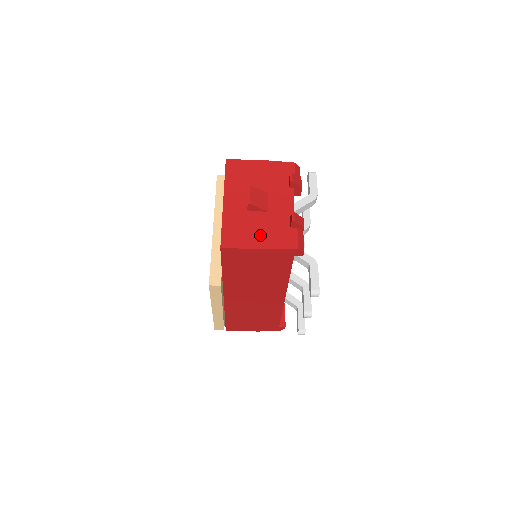
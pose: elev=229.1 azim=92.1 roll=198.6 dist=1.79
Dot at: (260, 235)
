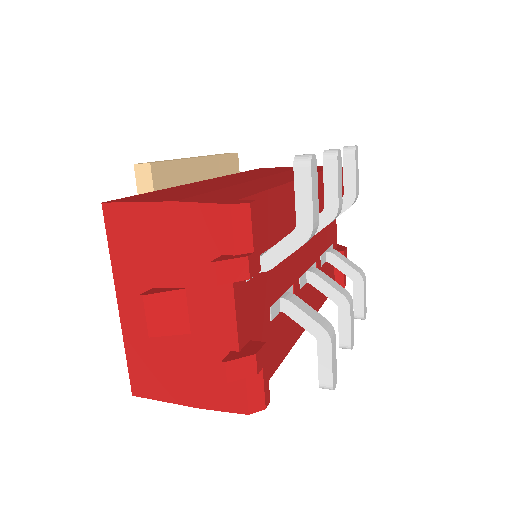
Dot at: (184, 381)
